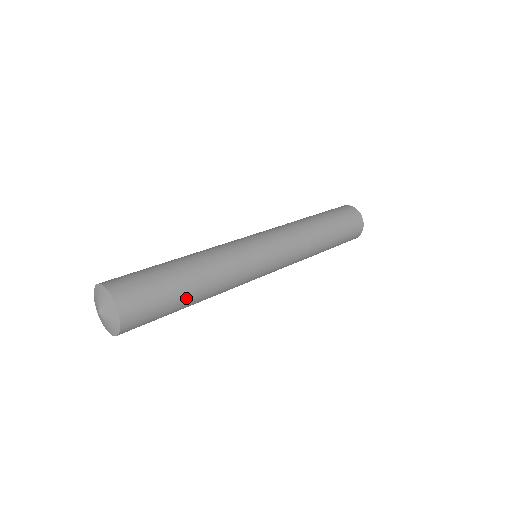
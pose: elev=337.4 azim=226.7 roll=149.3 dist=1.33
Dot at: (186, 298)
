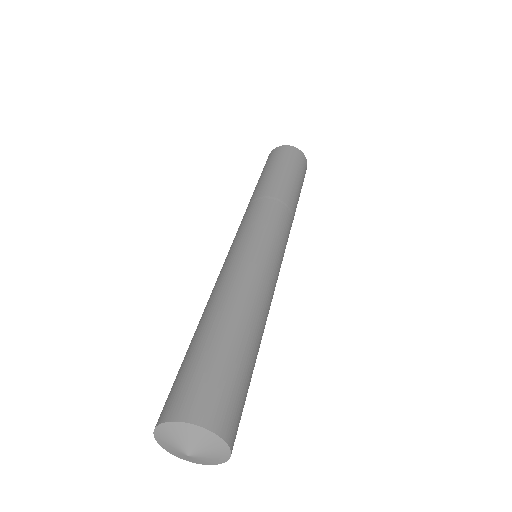
Dot at: occluded
